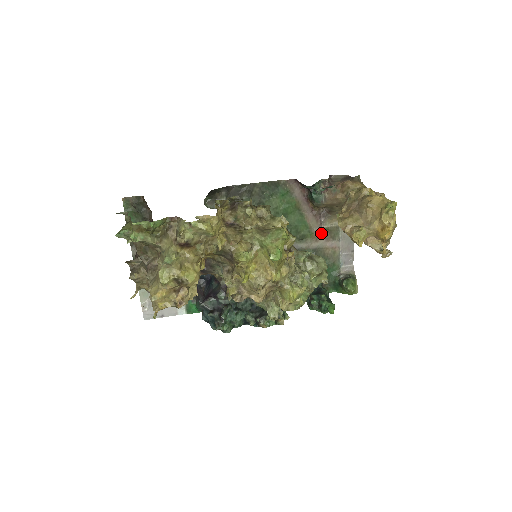
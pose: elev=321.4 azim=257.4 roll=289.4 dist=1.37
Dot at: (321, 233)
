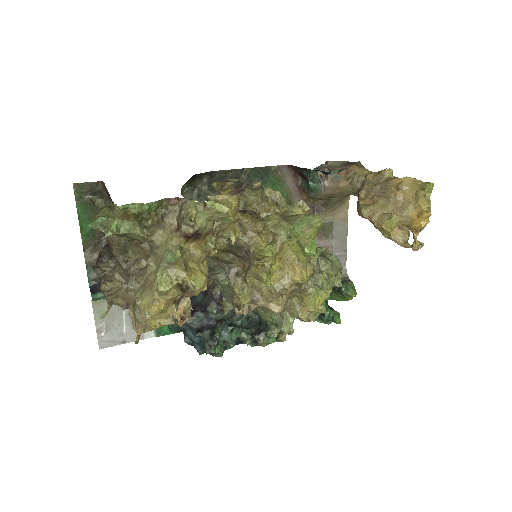
Dot at: occluded
